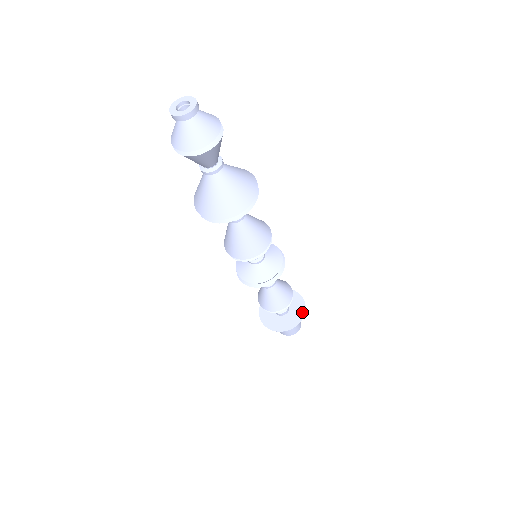
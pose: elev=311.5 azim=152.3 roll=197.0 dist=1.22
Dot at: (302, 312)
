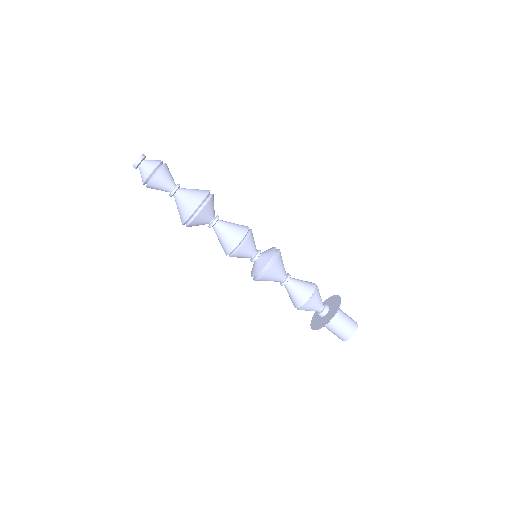
Dot at: (330, 319)
